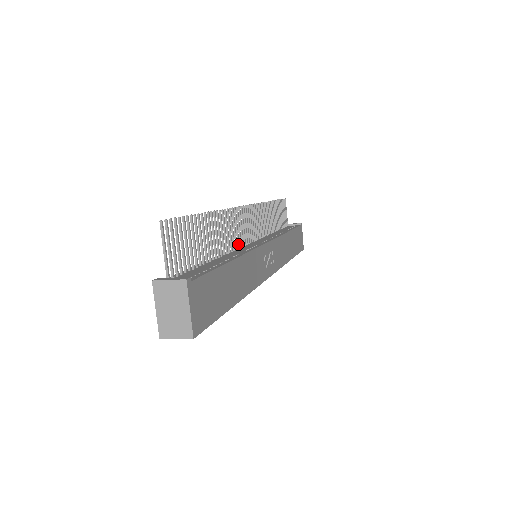
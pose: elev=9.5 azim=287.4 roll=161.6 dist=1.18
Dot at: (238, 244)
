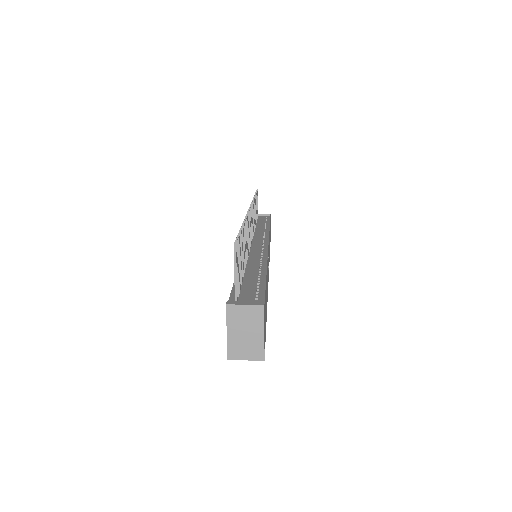
Dot at: (249, 247)
